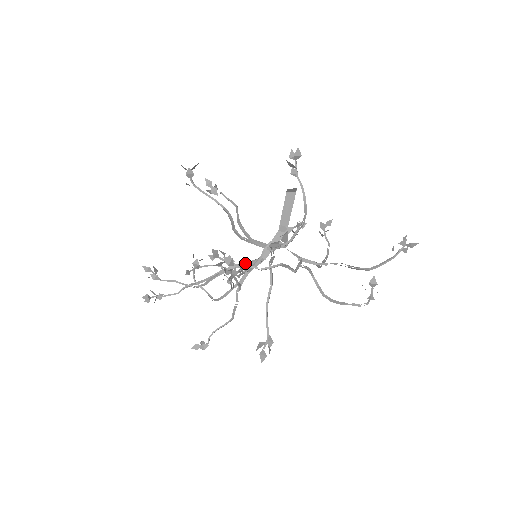
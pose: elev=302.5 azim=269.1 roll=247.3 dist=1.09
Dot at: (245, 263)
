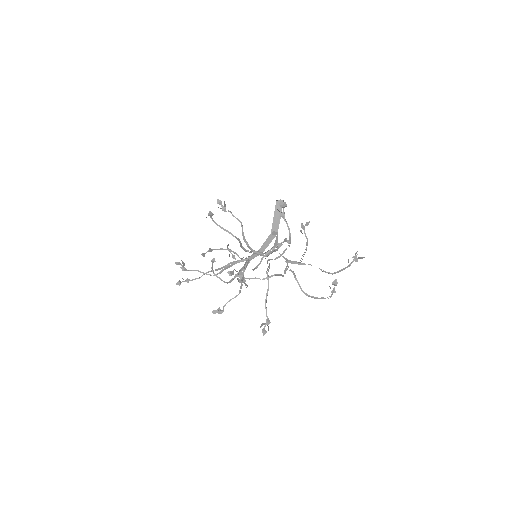
Dot at: (248, 258)
